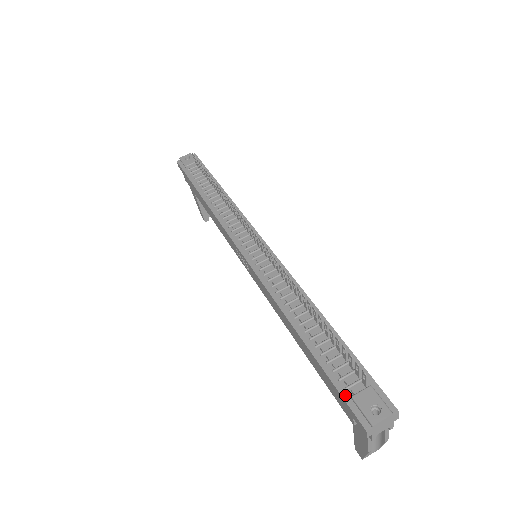
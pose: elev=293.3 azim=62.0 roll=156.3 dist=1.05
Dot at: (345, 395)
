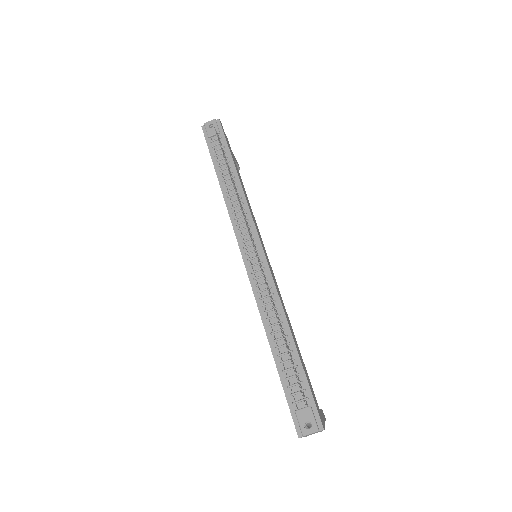
Dot at: (291, 408)
